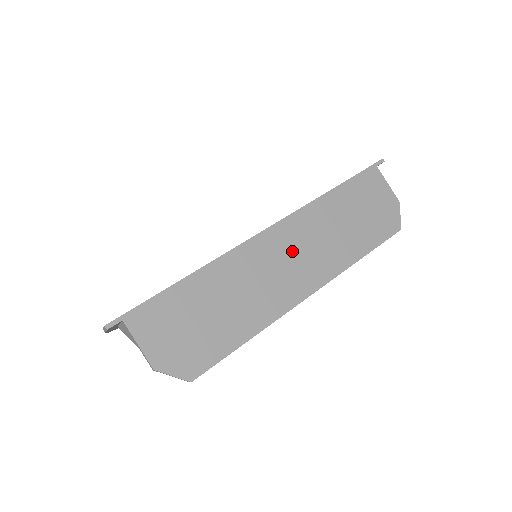
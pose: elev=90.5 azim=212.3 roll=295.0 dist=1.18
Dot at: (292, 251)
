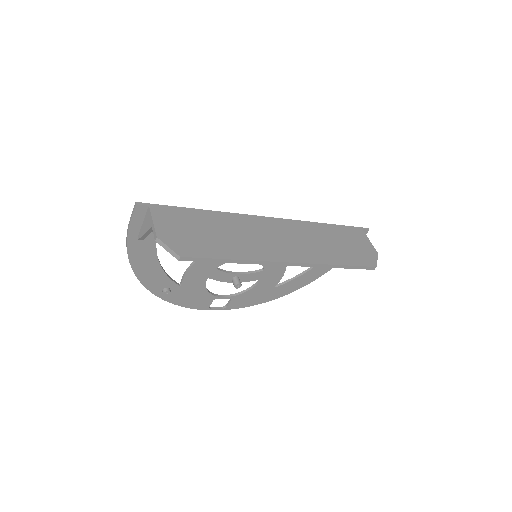
Dot at: (285, 235)
